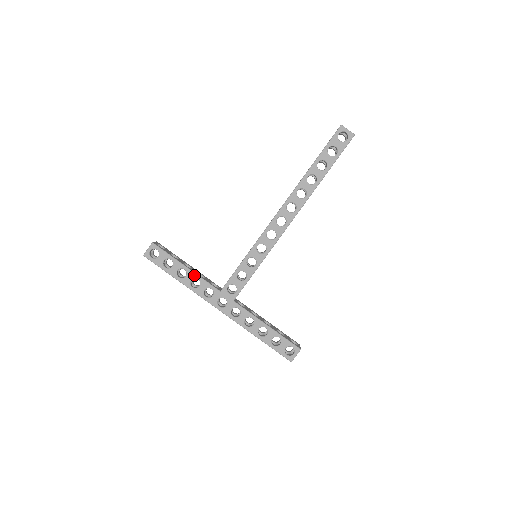
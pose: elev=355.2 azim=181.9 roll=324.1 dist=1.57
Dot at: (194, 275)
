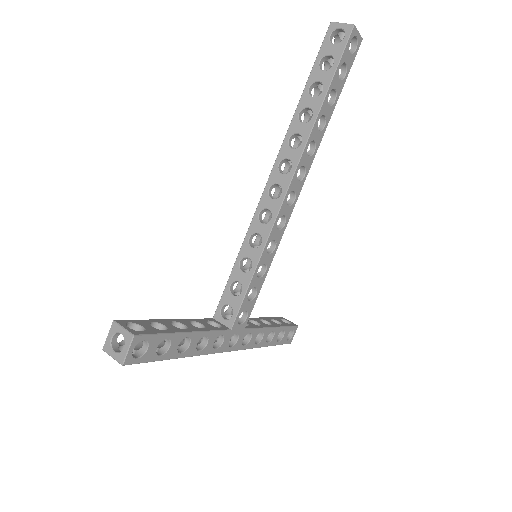
Dot at: (200, 335)
